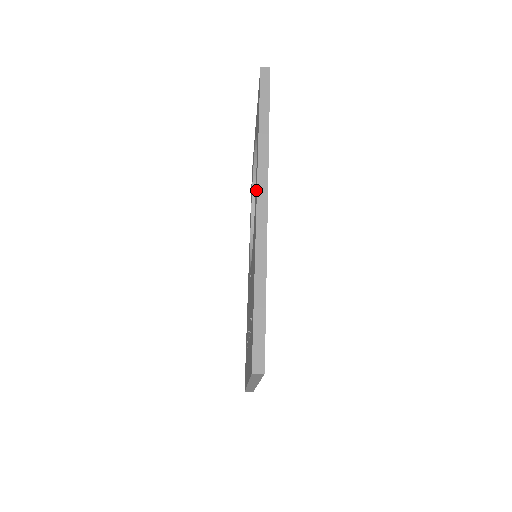
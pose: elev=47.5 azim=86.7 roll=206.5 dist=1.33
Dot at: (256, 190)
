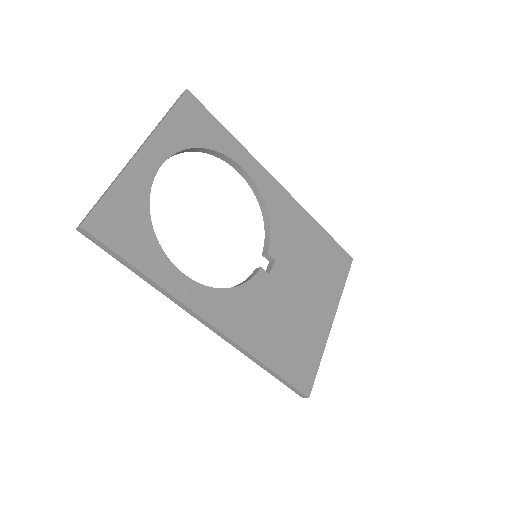
Dot at: occluded
